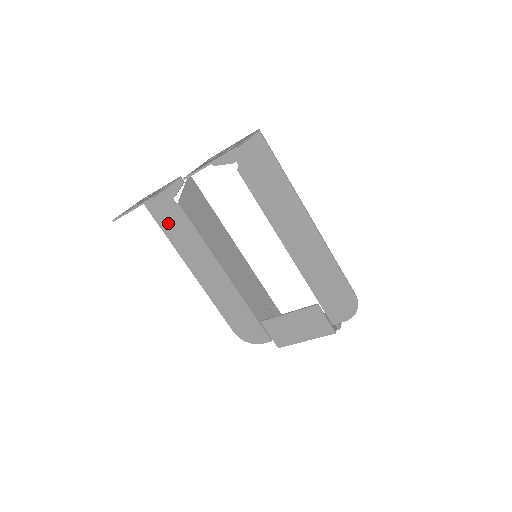
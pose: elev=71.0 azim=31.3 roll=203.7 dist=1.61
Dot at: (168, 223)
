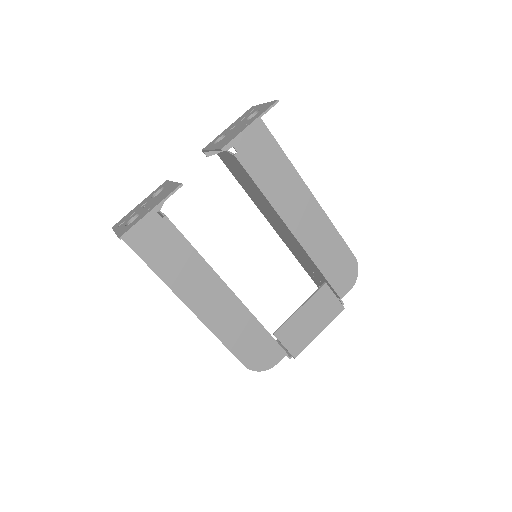
Dot at: (152, 248)
